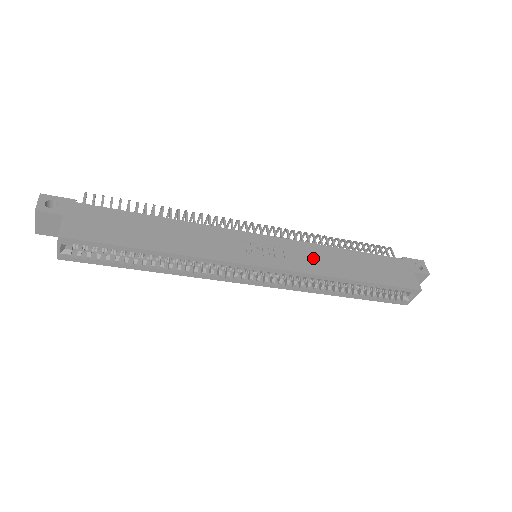
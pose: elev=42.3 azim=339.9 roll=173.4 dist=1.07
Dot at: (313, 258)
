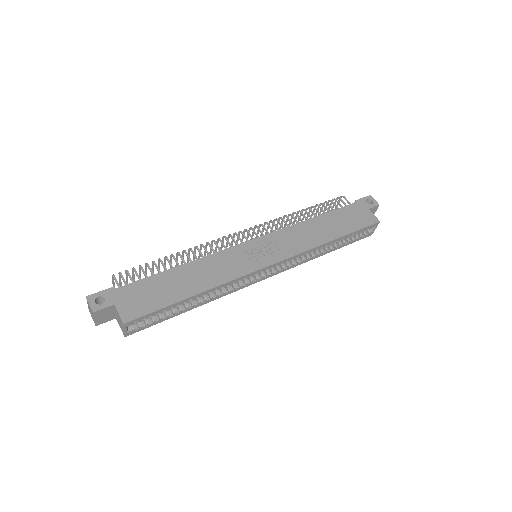
Dot at: (298, 238)
